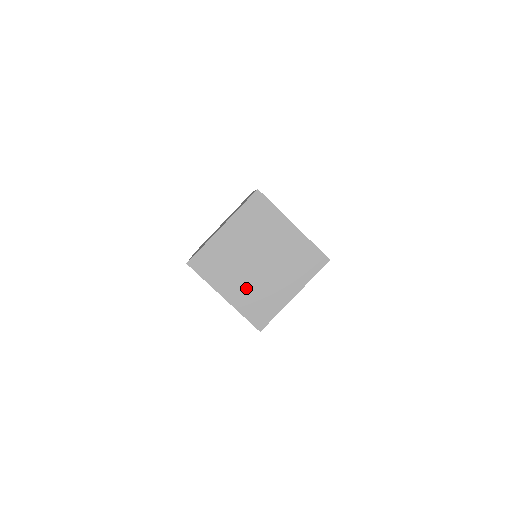
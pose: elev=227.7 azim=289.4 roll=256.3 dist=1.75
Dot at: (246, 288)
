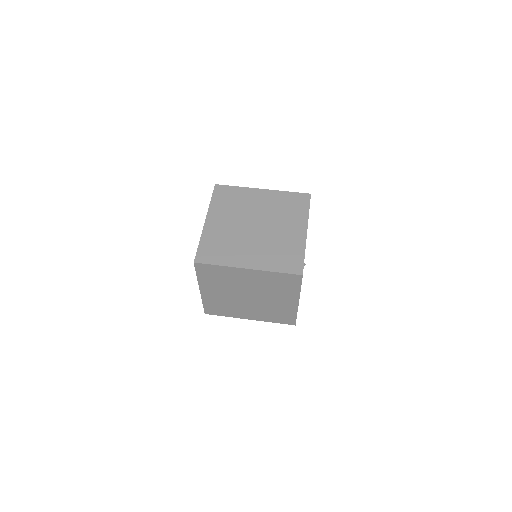
Dot at: (222, 298)
